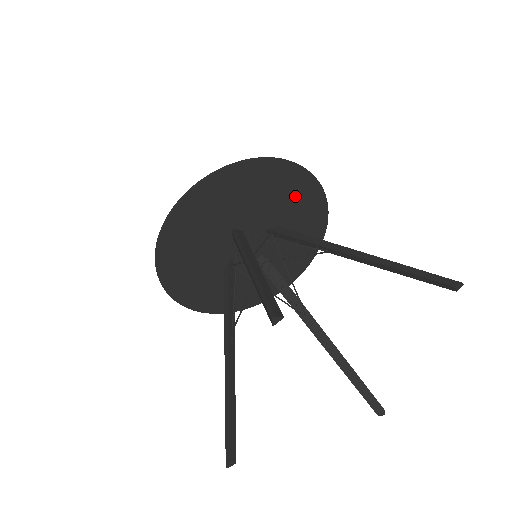
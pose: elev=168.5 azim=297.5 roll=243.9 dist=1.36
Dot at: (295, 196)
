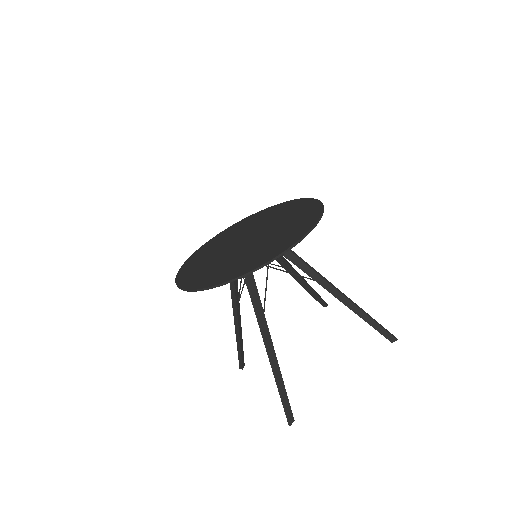
Dot at: occluded
